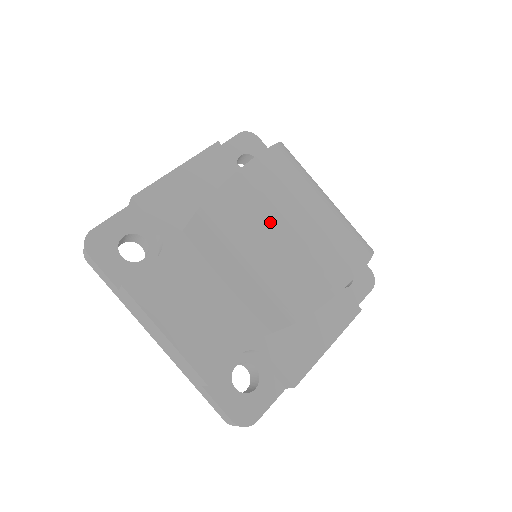
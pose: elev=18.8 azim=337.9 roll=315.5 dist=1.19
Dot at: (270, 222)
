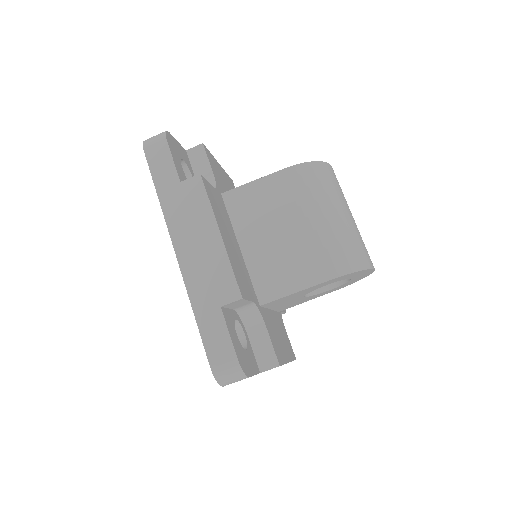
Dot at: (340, 201)
